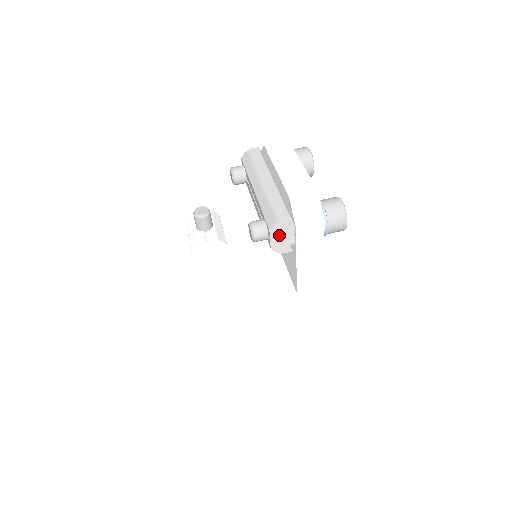
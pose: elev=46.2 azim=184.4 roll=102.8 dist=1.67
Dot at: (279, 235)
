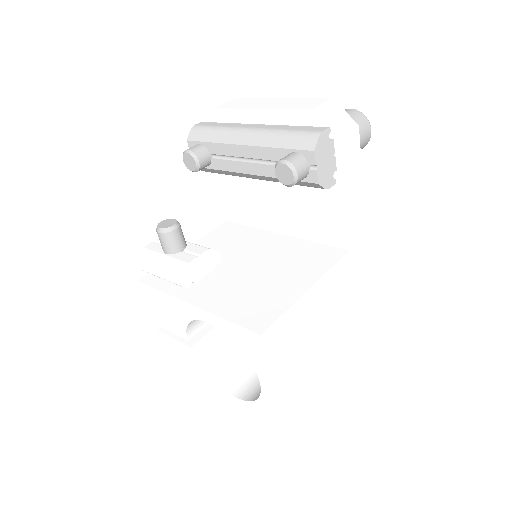
Dot at: (323, 158)
